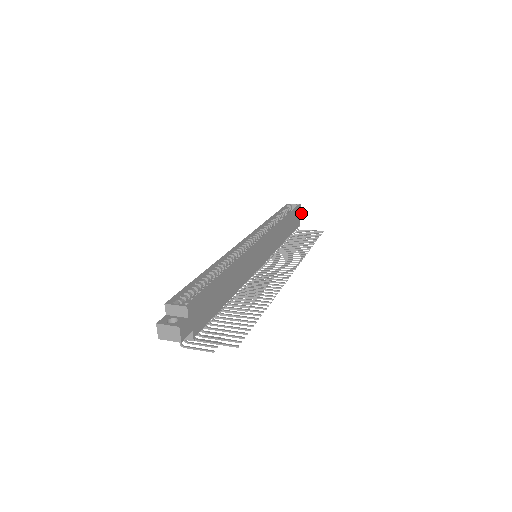
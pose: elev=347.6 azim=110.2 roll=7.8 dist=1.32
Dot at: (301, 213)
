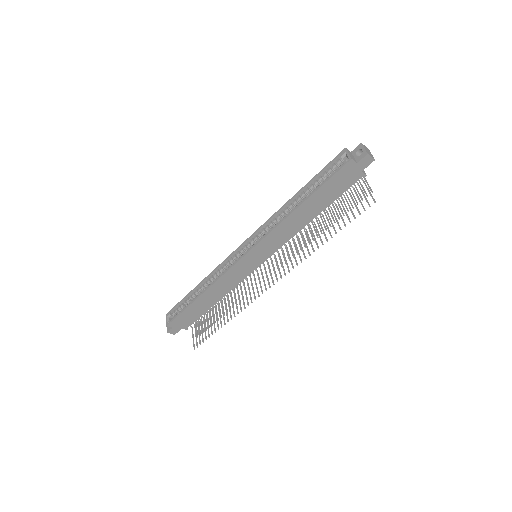
Dot at: (362, 162)
